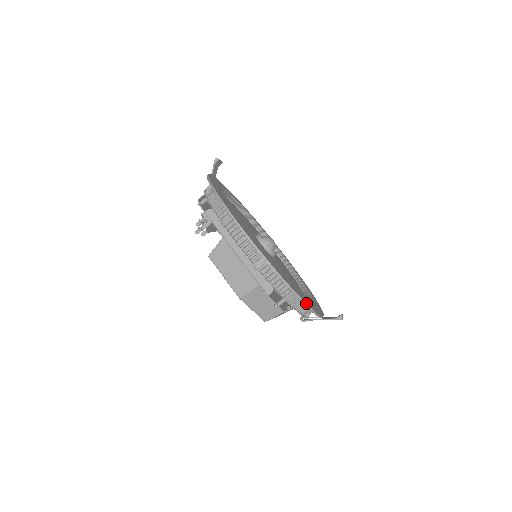
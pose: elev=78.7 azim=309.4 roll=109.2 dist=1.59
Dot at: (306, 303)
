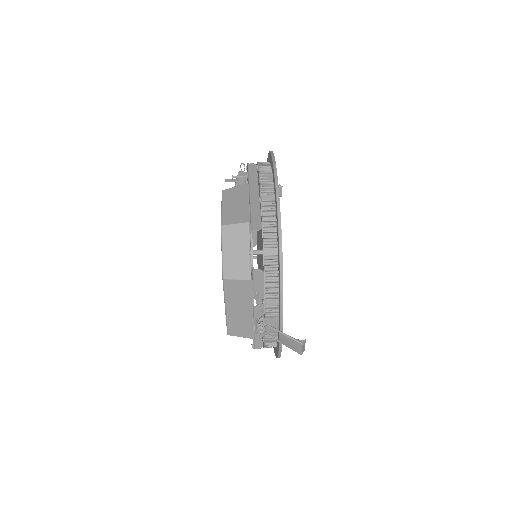
Dot at: occluded
